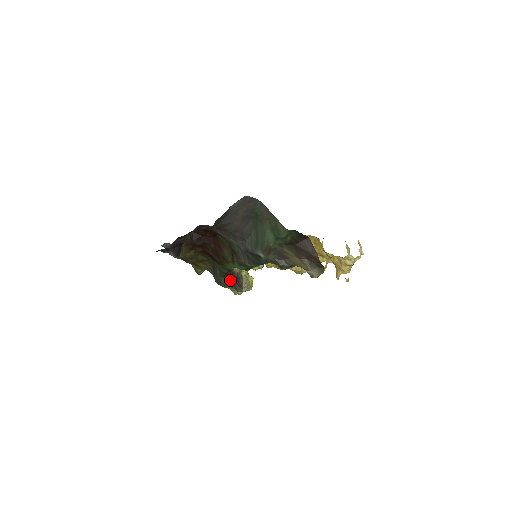
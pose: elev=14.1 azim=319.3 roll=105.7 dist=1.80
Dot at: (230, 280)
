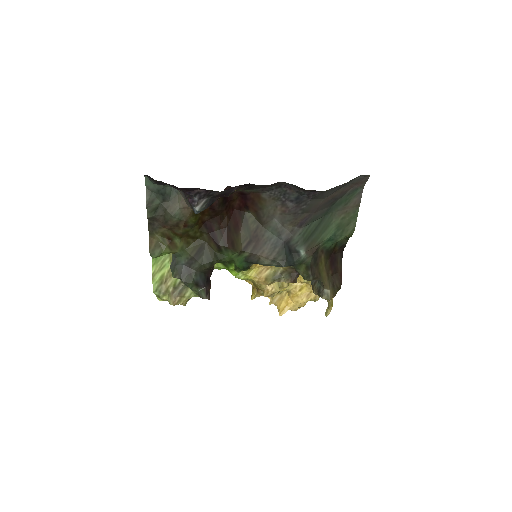
Dot at: (205, 278)
